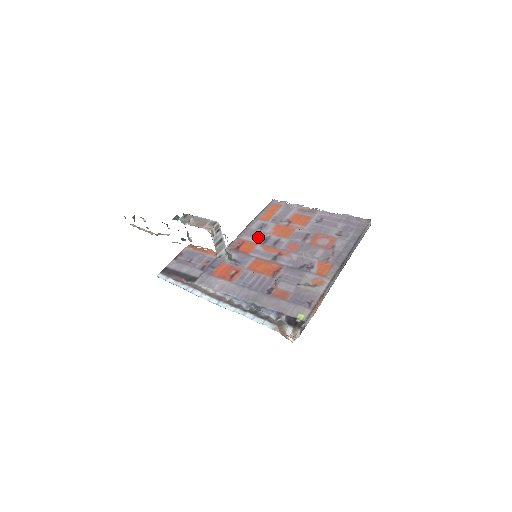
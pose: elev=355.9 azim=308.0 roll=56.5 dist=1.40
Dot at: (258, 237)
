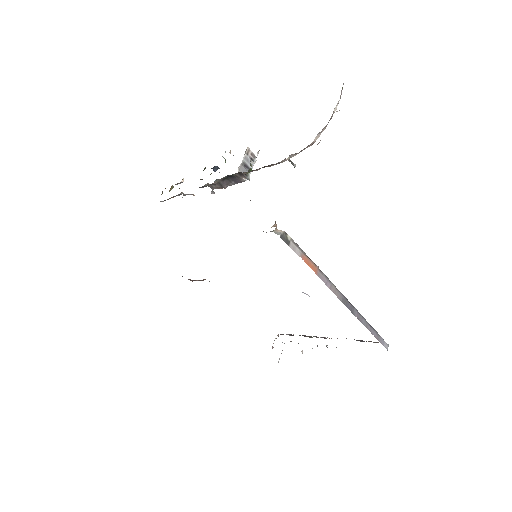
Dot at: occluded
